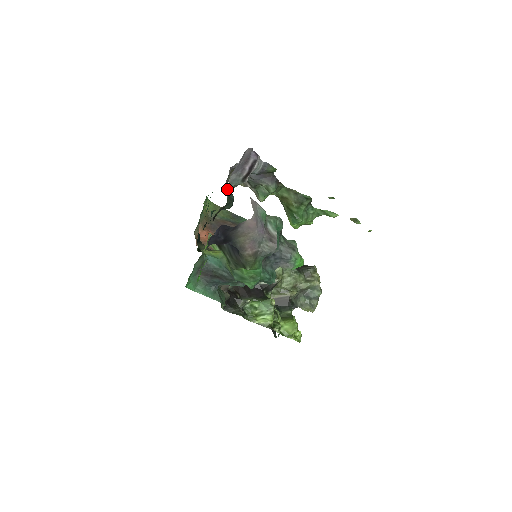
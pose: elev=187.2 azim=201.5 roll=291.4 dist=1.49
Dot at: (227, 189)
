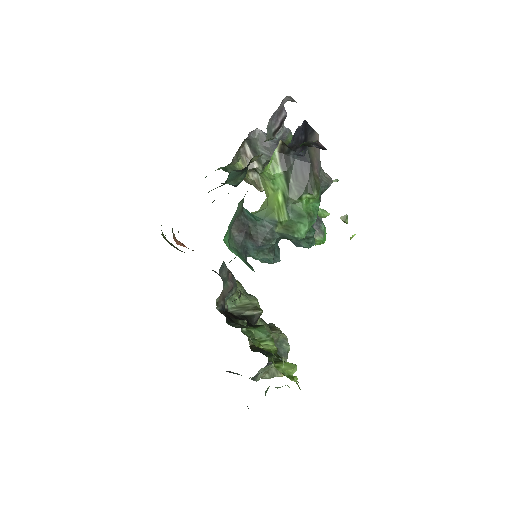
Dot at: occluded
